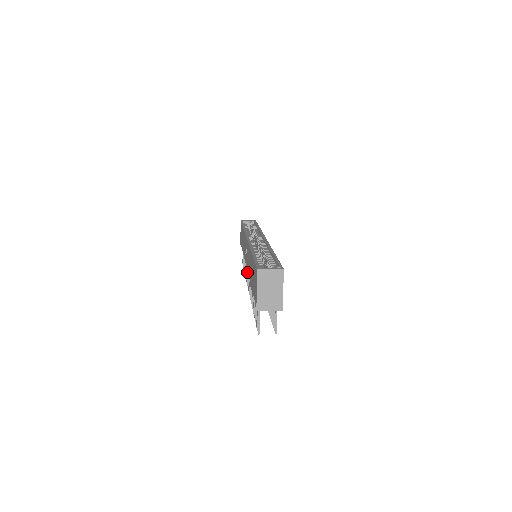
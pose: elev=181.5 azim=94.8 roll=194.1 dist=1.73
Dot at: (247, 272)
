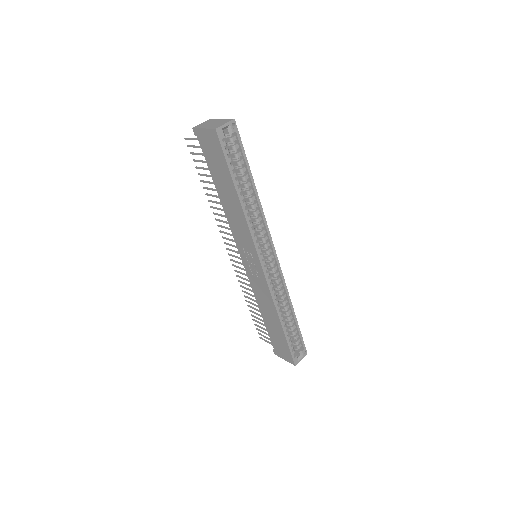
Dot at: occluded
